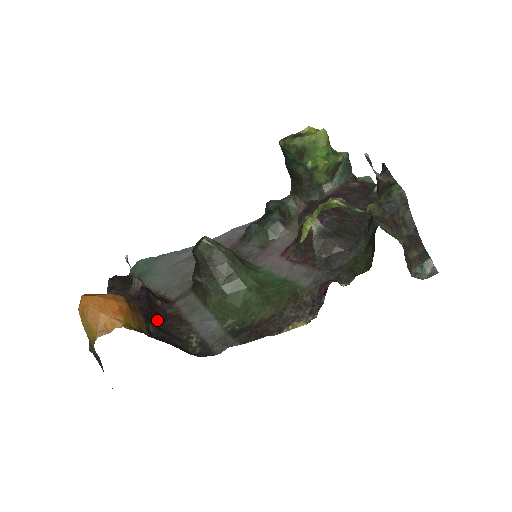
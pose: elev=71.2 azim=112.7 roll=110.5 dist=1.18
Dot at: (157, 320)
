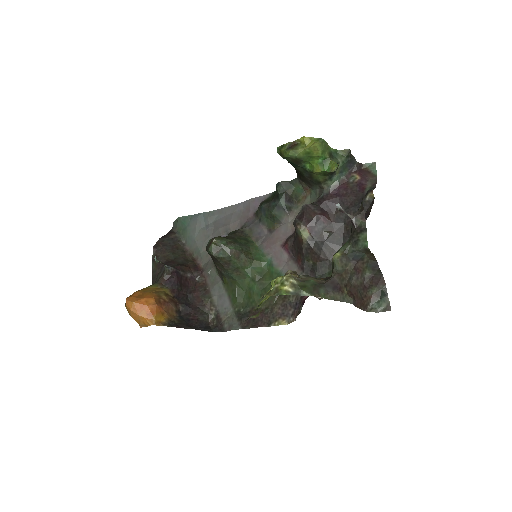
Dot at: (186, 295)
